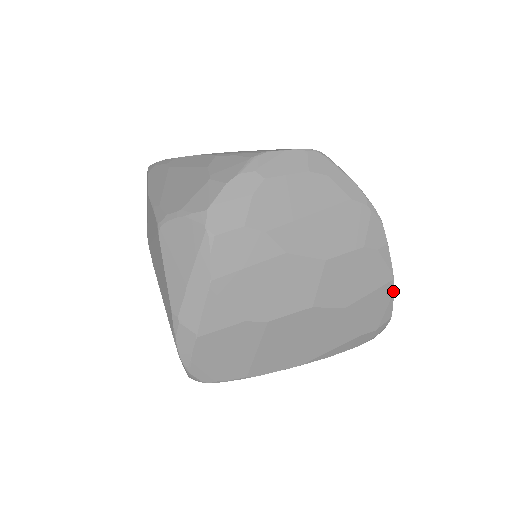
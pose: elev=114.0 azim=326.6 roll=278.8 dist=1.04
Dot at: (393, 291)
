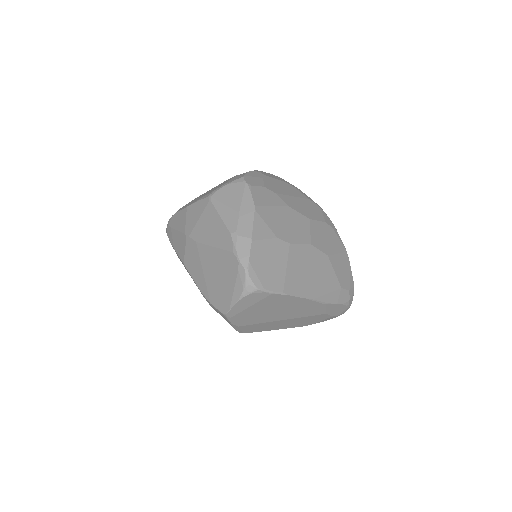
Dot at: (349, 262)
